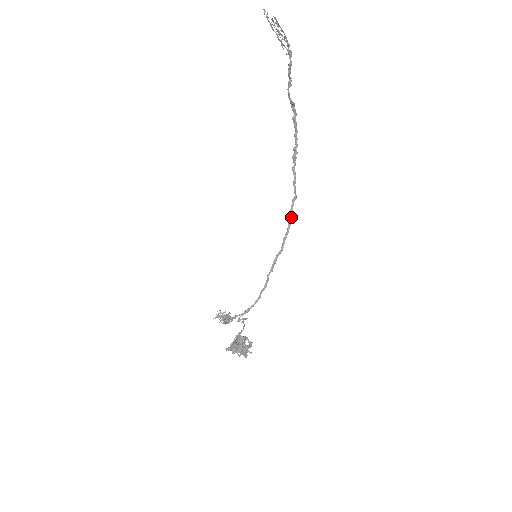
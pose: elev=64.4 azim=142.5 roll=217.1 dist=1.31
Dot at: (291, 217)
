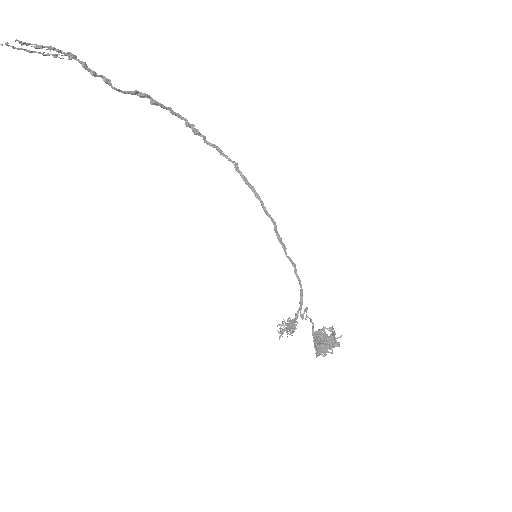
Dot at: (250, 186)
